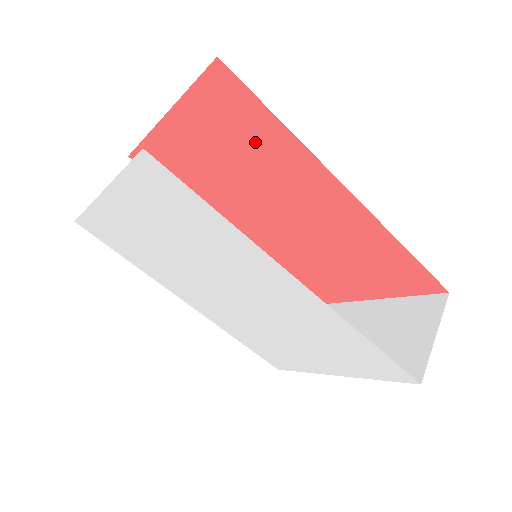
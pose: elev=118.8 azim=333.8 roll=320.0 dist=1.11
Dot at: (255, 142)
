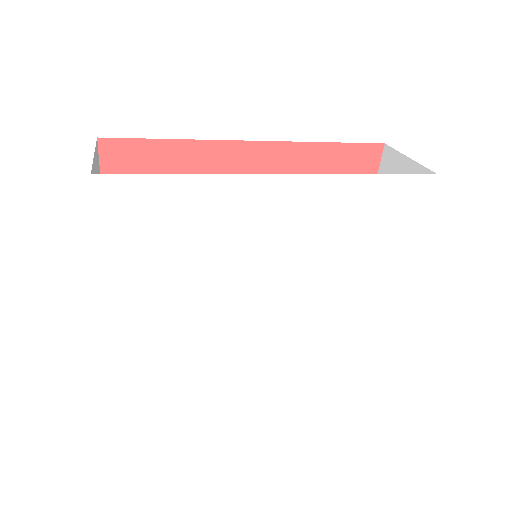
Dot at: occluded
